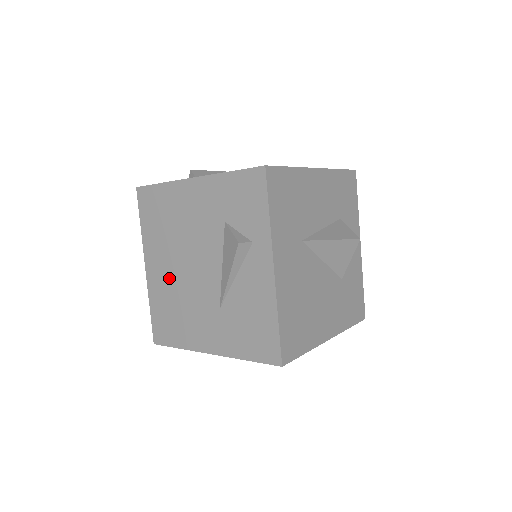
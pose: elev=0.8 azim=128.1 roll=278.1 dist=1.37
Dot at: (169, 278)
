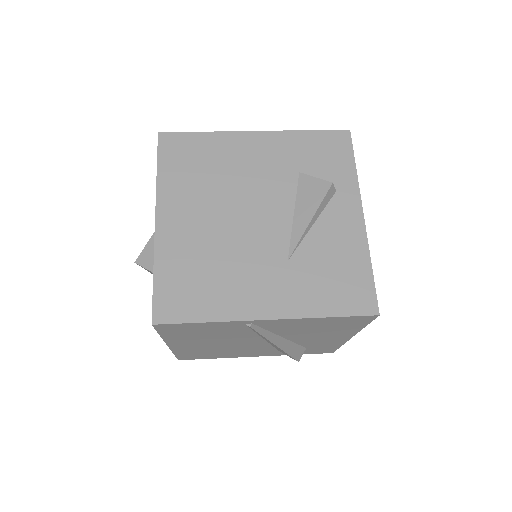
Dot at: (202, 231)
